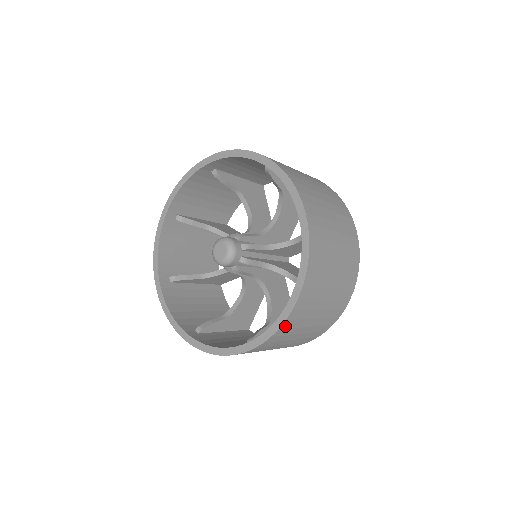
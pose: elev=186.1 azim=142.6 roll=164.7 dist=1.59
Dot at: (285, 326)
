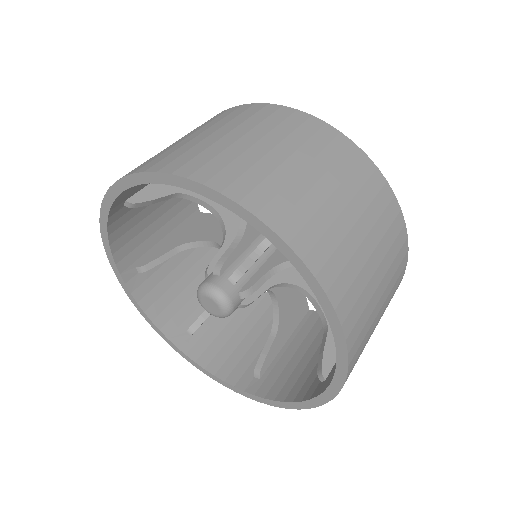
Dot at: (352, 364)
